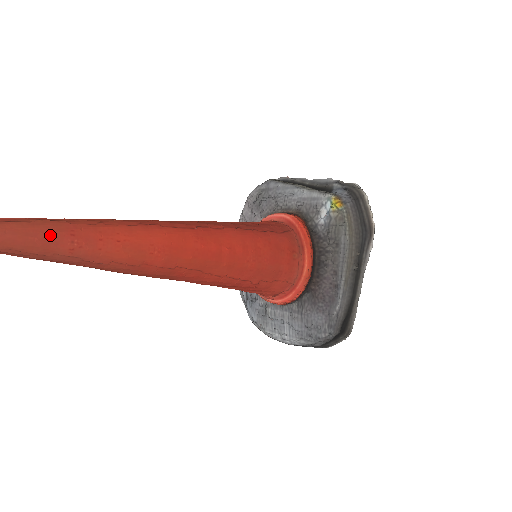
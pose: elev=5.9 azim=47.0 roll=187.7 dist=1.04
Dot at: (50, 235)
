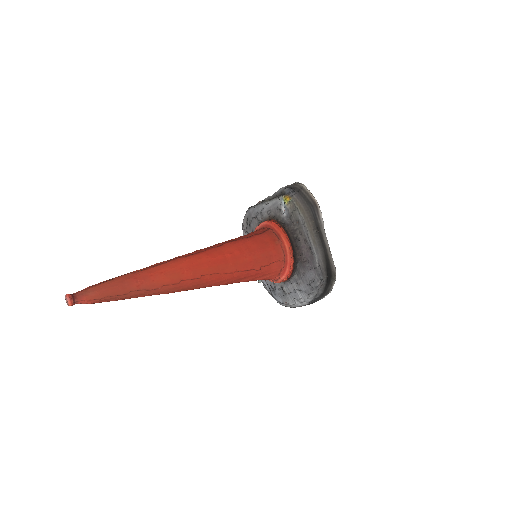
Dot at: (124, 282)
